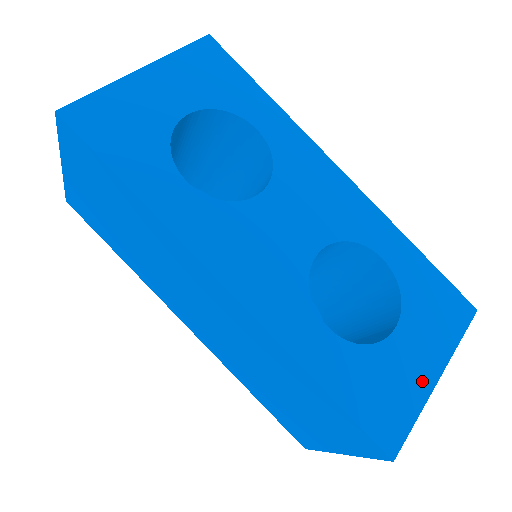
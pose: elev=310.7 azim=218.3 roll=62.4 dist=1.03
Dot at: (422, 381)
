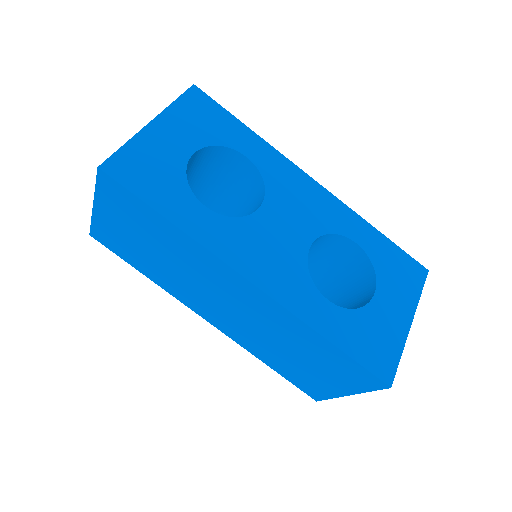
Dot at: (400, 328)
